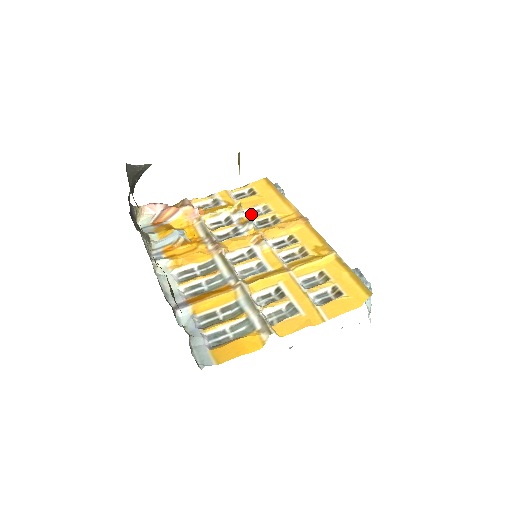
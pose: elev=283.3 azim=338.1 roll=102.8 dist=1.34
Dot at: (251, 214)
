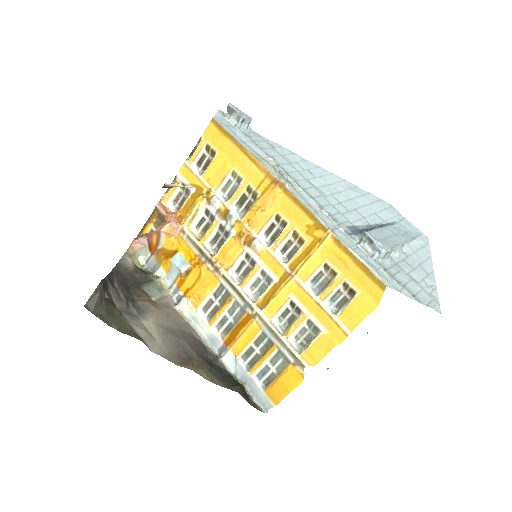
Dot at: (225, 192)
